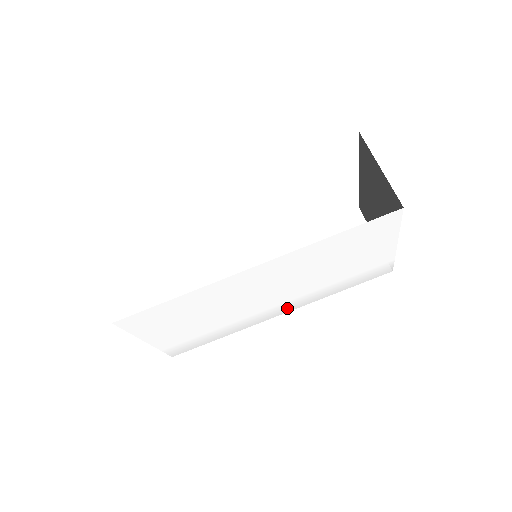
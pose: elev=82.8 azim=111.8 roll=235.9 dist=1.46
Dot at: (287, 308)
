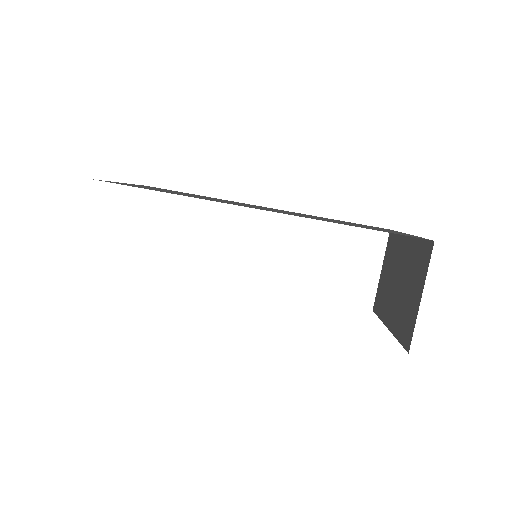
Dot at: occluded
